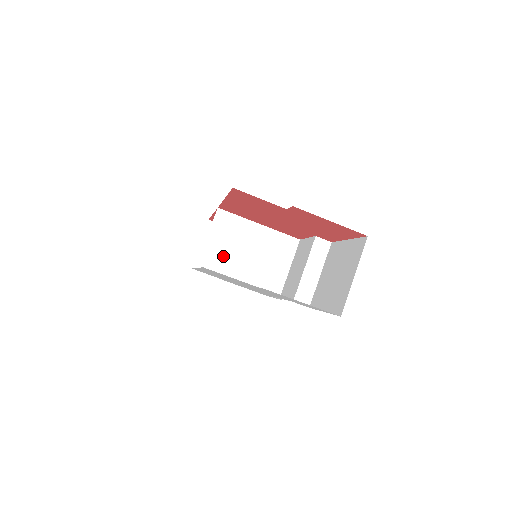
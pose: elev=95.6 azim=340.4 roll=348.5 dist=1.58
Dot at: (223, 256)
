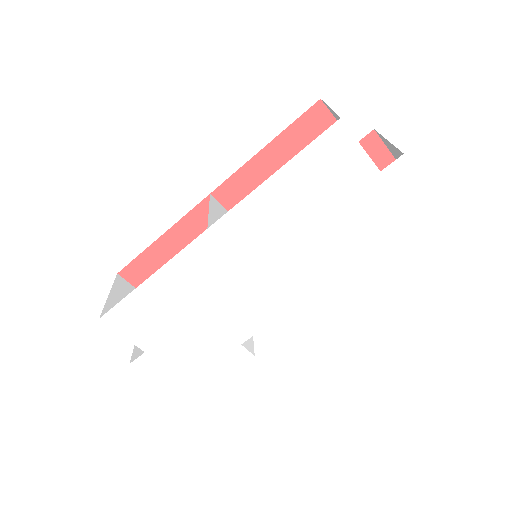
Dot at: occluded
